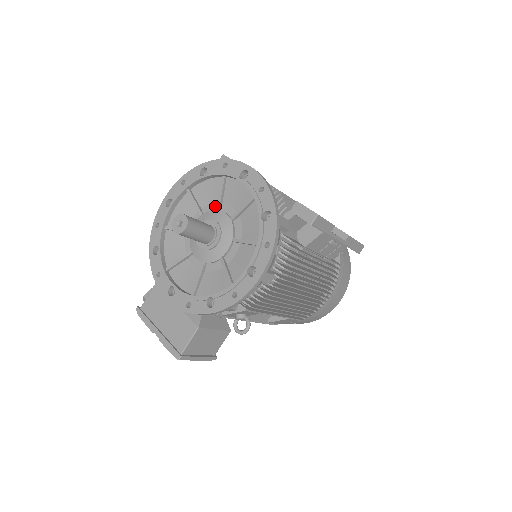
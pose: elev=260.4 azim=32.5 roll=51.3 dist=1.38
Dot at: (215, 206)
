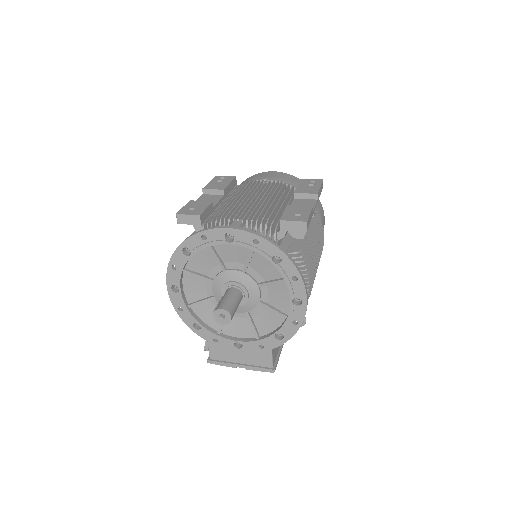
Dot at: (219, 268)
